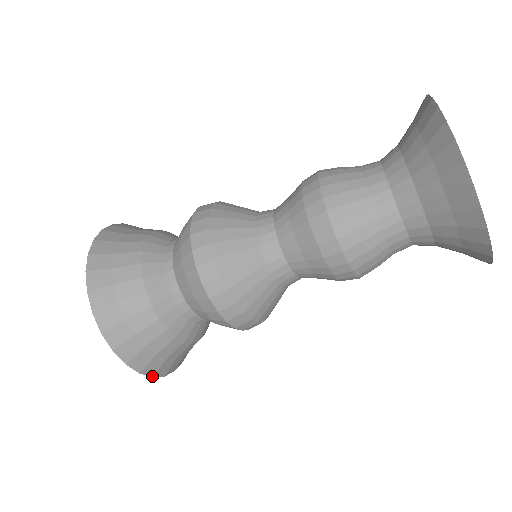
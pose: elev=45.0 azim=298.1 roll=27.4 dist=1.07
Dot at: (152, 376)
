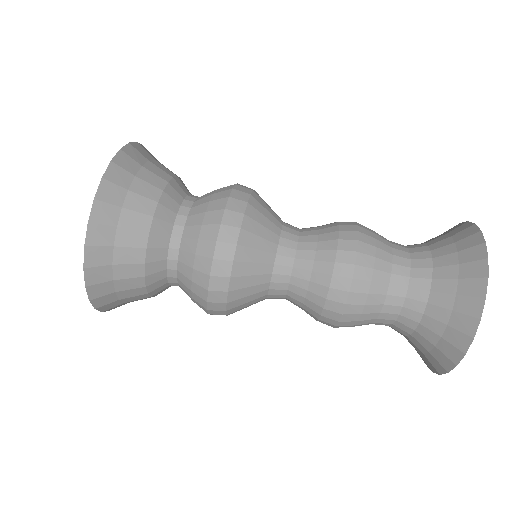
Dot at: (95, 308)
